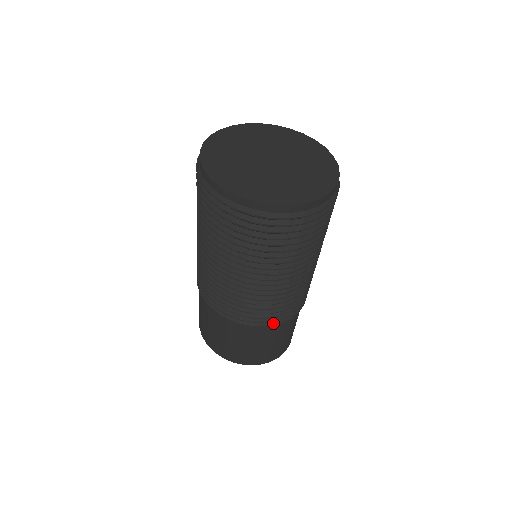
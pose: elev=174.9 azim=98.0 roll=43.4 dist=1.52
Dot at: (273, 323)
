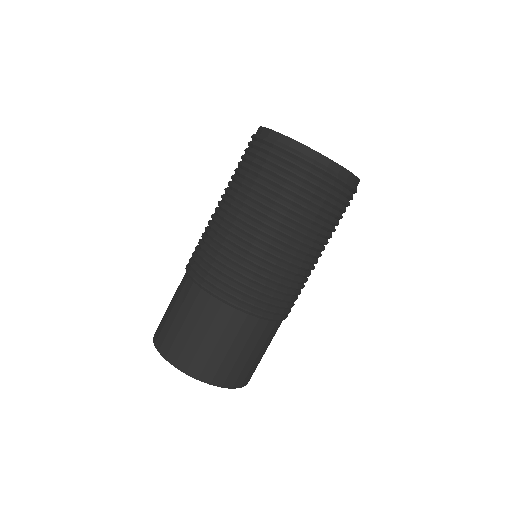
Dot at: (283, 317)
